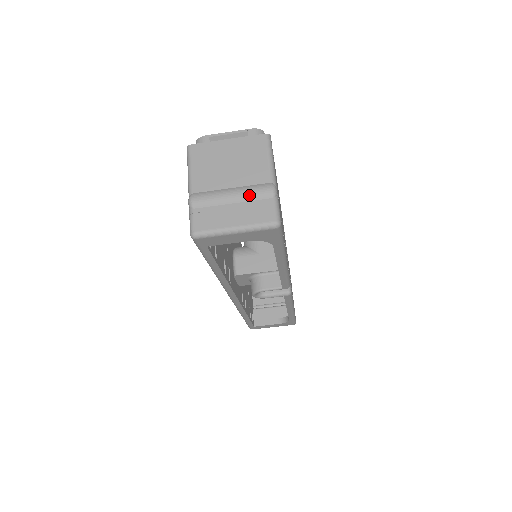
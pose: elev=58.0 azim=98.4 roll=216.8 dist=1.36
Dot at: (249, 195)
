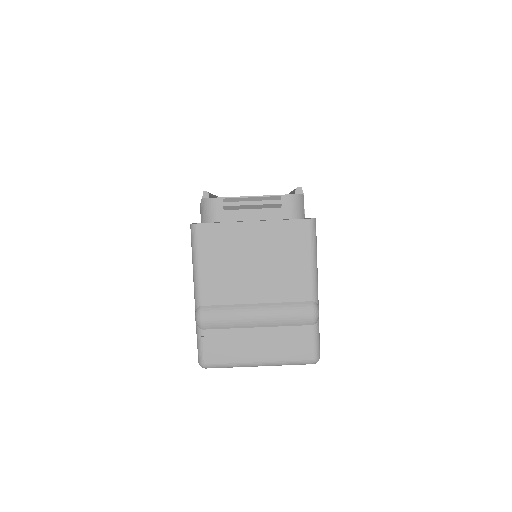
Dot at: (281, 320)
